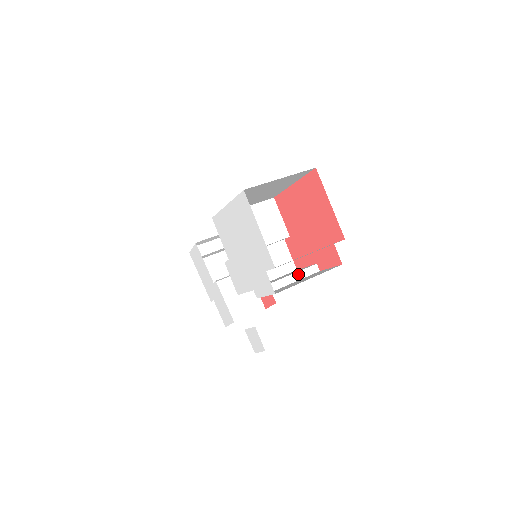
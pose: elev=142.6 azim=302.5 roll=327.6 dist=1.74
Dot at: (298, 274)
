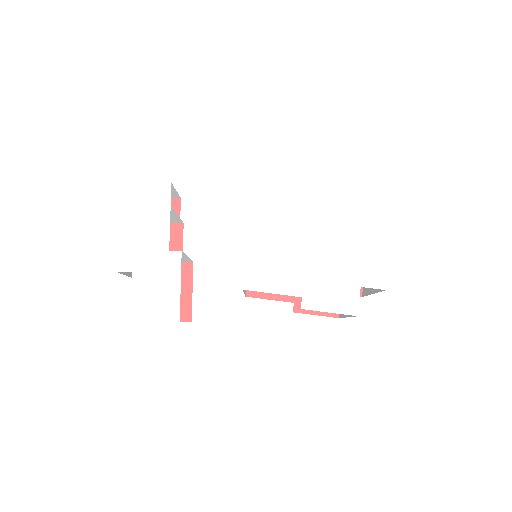
Dot at: occluded
